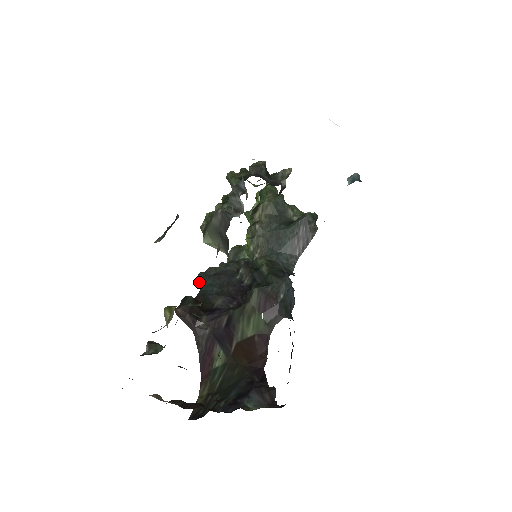
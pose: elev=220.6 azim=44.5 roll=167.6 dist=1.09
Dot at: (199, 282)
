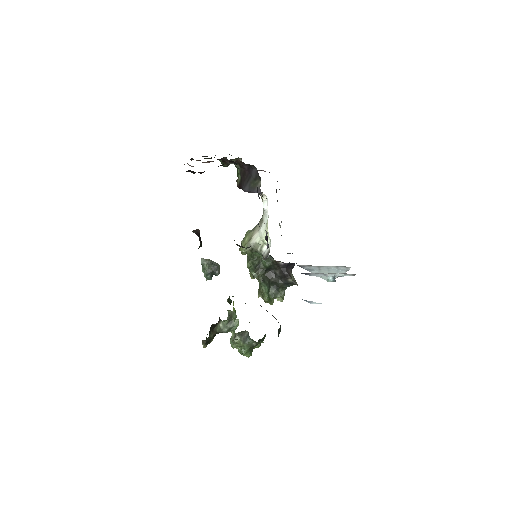
Dot at: occluded
